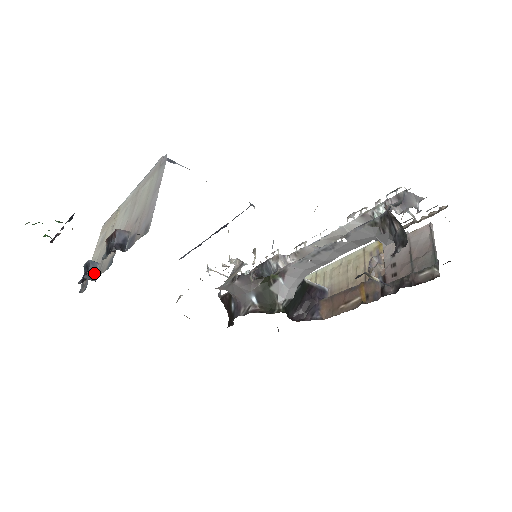
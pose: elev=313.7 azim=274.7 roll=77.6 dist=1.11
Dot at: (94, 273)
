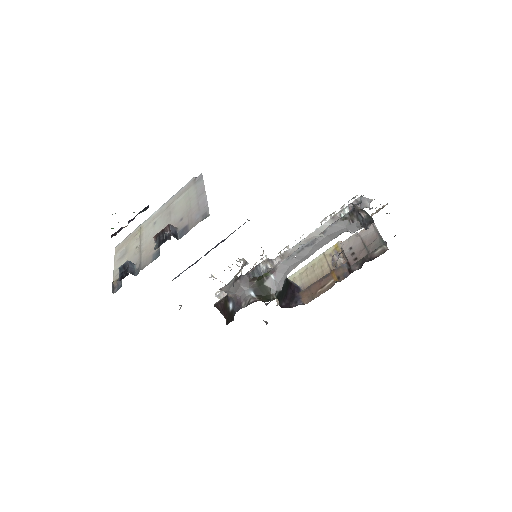
Dot at: (133, 270)
